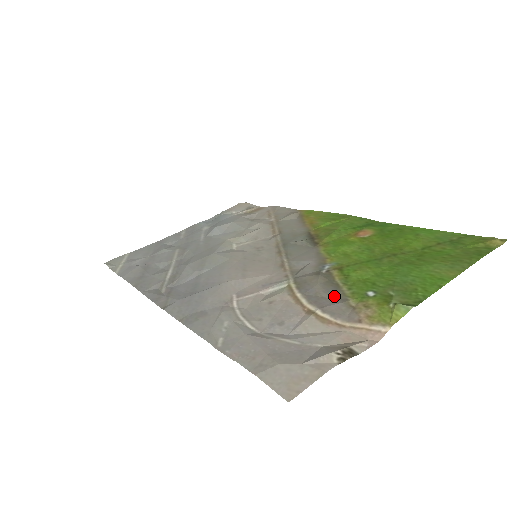
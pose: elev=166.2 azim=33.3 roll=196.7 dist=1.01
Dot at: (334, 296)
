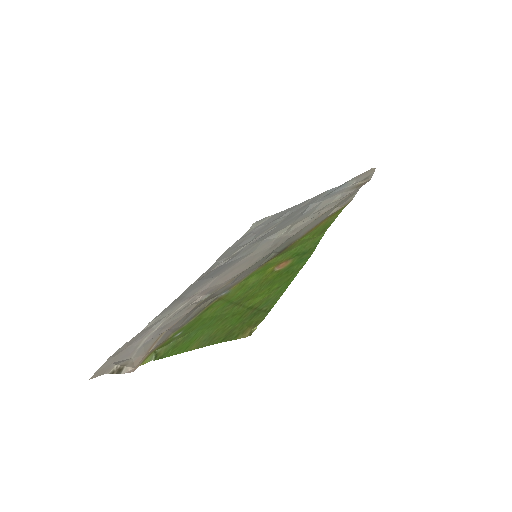
Dot at: (182, 324)
